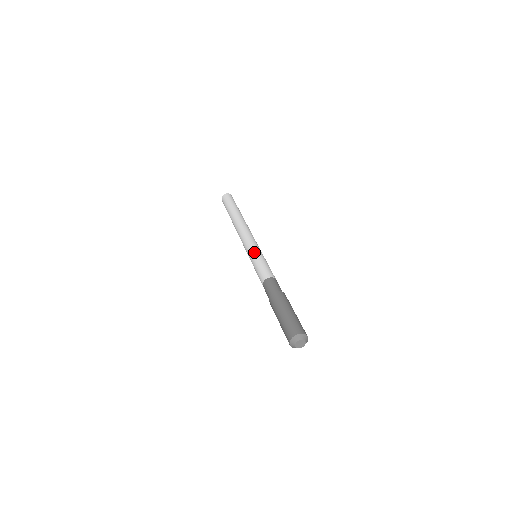
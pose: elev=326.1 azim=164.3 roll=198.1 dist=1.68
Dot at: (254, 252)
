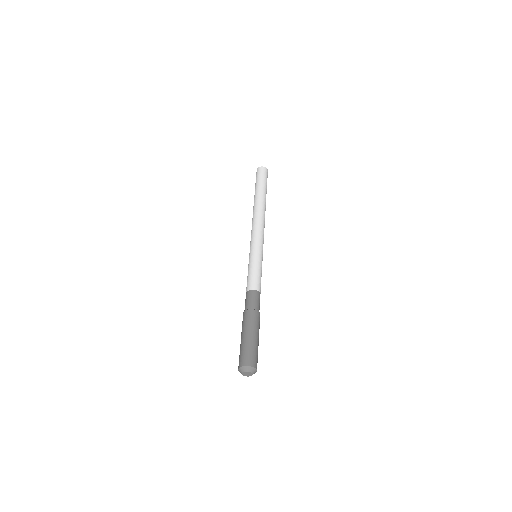
Dot at: (251, 254)
